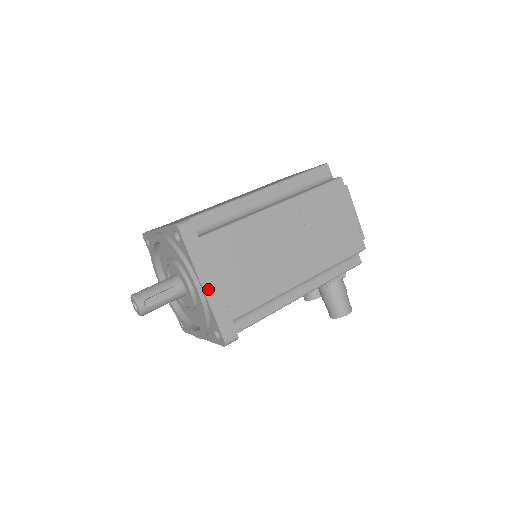
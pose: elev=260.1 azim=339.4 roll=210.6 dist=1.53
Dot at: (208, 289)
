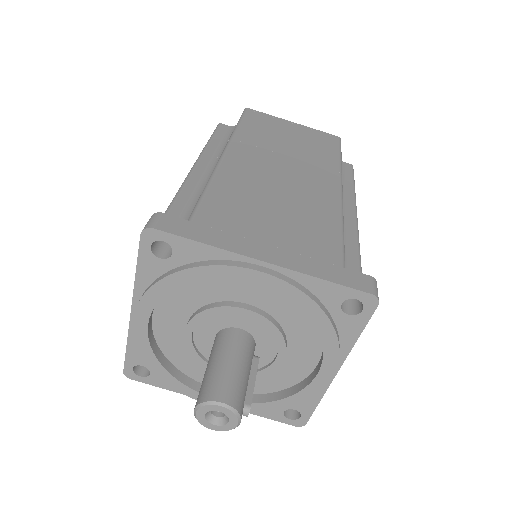
Dot at: occluded
